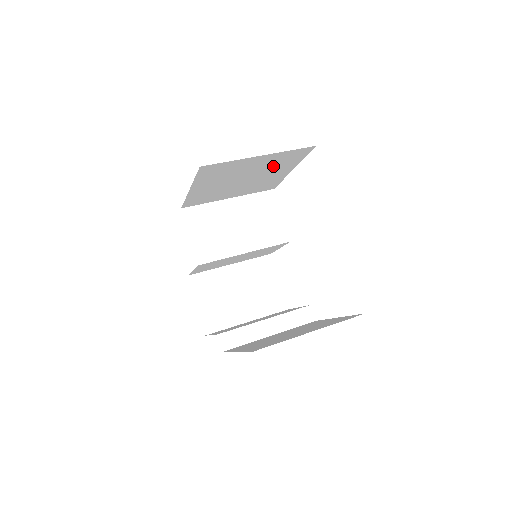
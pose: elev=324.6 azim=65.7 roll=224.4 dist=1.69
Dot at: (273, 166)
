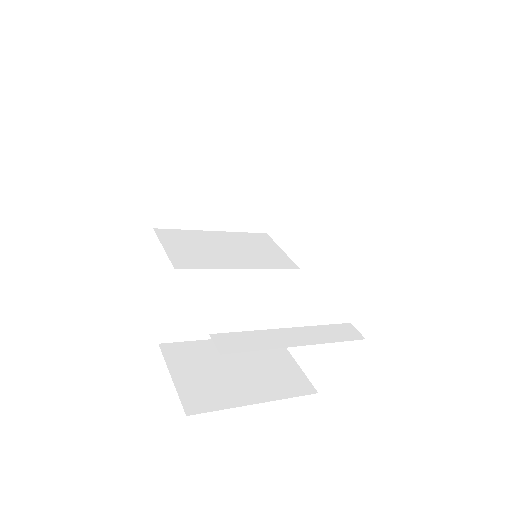
Dot at: (261, 148)
